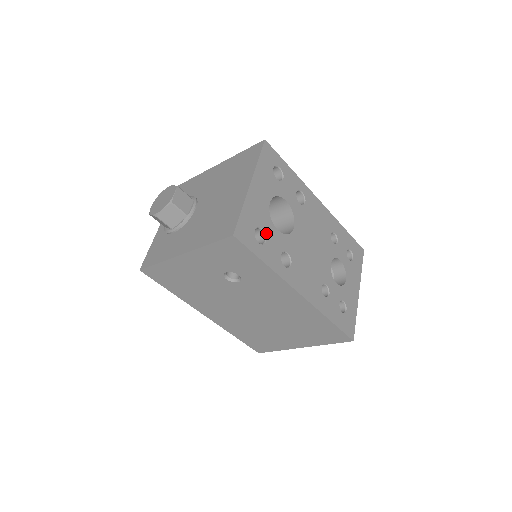
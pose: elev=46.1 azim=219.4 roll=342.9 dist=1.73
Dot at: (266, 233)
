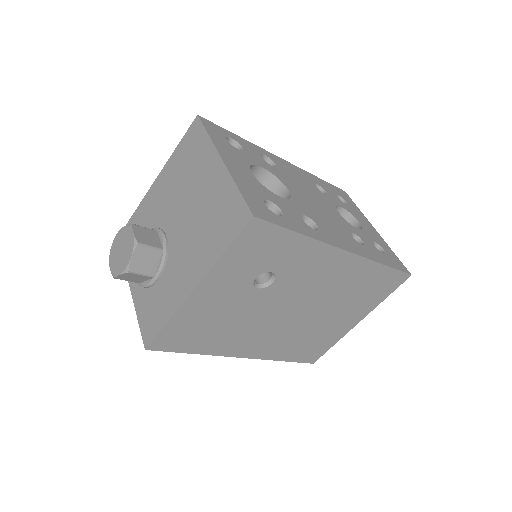
Dot at: (275, 203)
